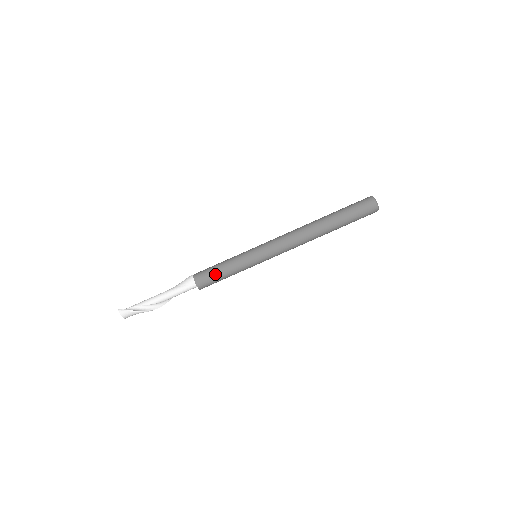
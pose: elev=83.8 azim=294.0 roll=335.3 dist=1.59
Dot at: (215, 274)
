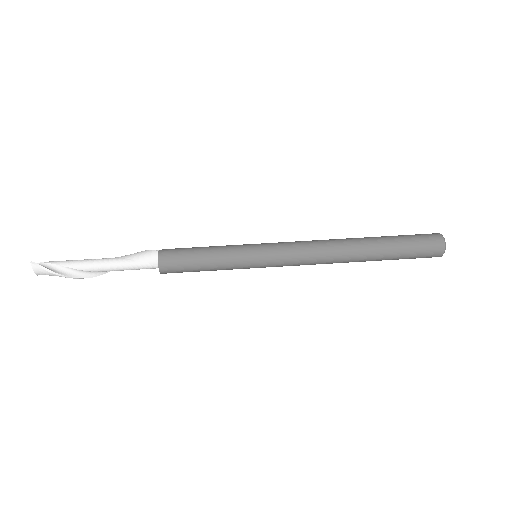
Dot at: (191, 263)
